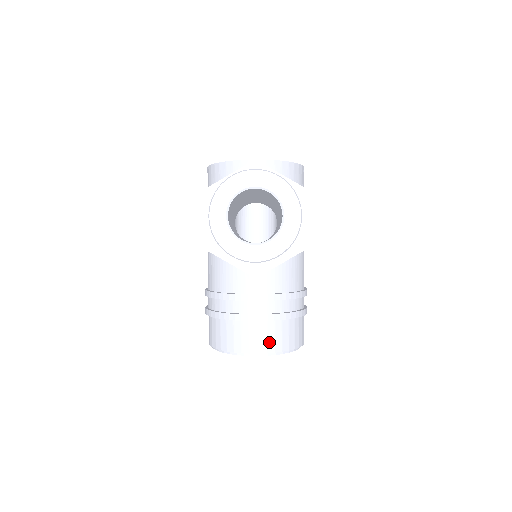
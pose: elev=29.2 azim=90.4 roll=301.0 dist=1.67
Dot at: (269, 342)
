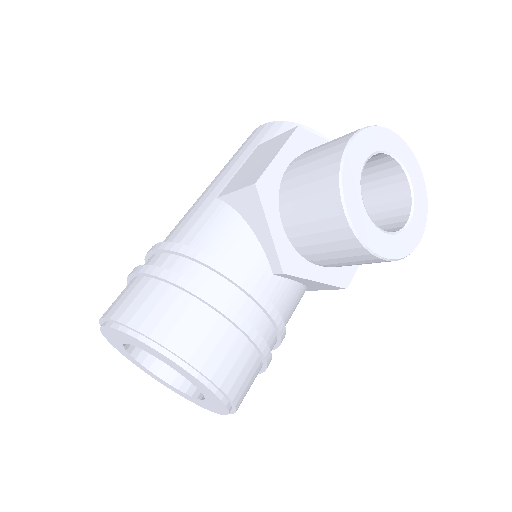
Dot at: (232, 373)
